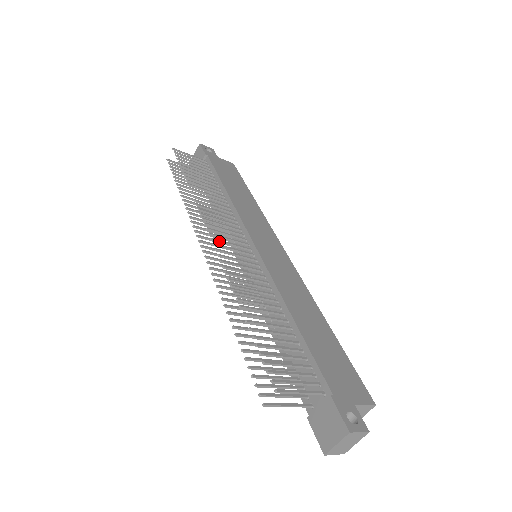
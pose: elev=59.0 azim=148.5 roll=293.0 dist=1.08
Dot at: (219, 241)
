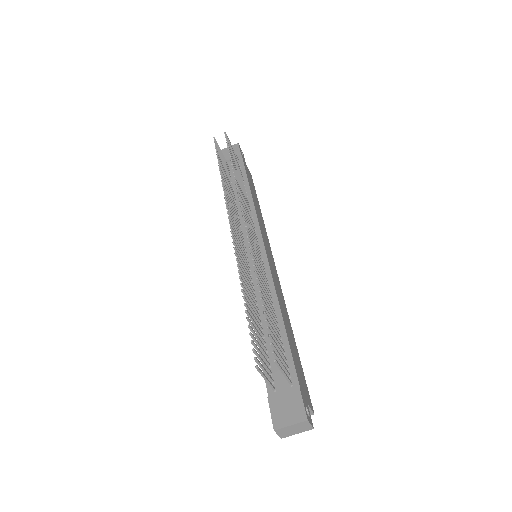
Dot at: (248, 227)
